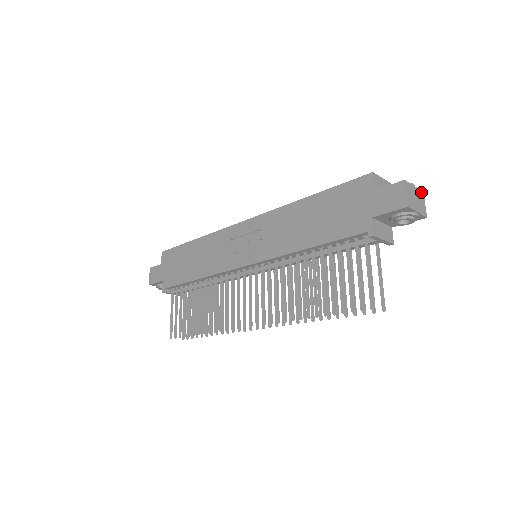
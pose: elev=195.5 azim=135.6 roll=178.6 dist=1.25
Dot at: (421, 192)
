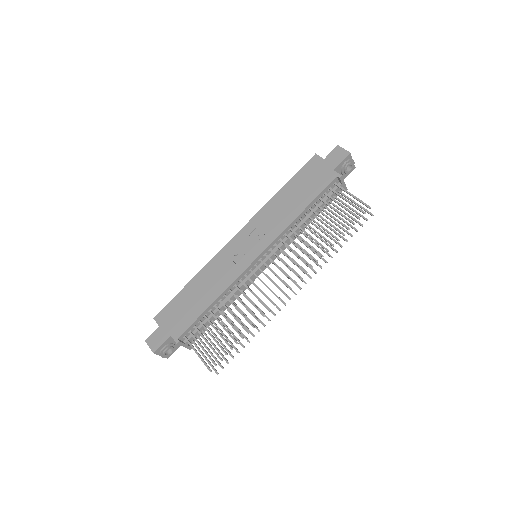
Dot at: occluded
